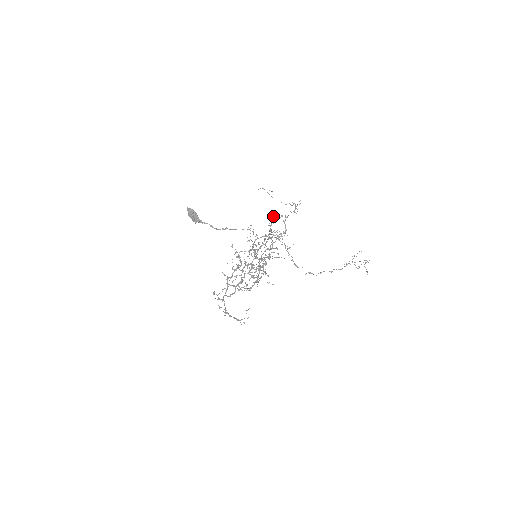
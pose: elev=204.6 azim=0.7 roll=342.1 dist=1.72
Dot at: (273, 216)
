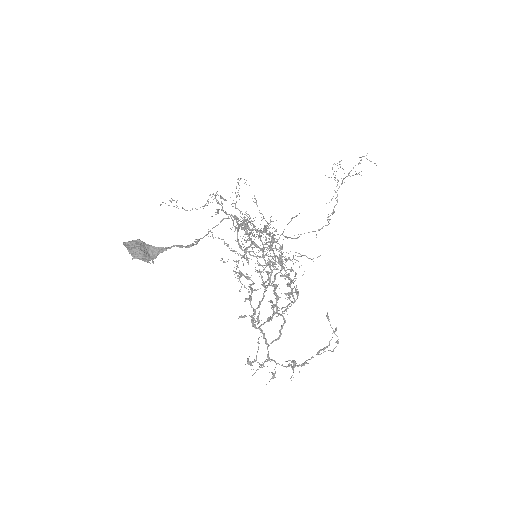
Dot at: occluded
